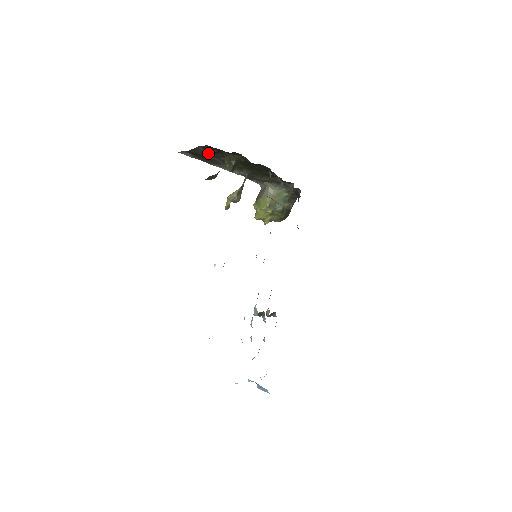
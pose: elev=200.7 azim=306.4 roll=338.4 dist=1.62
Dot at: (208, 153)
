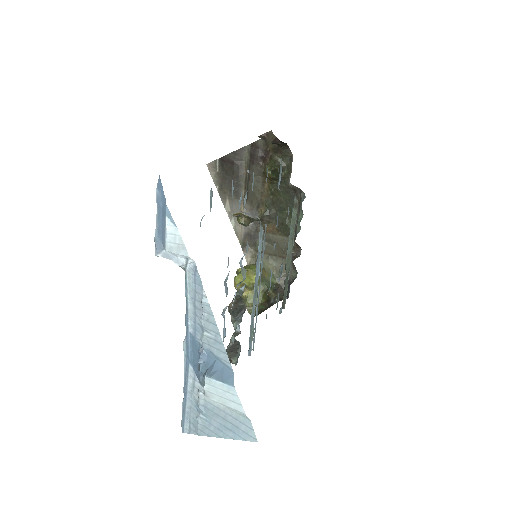
Dot at: (244, 167)
